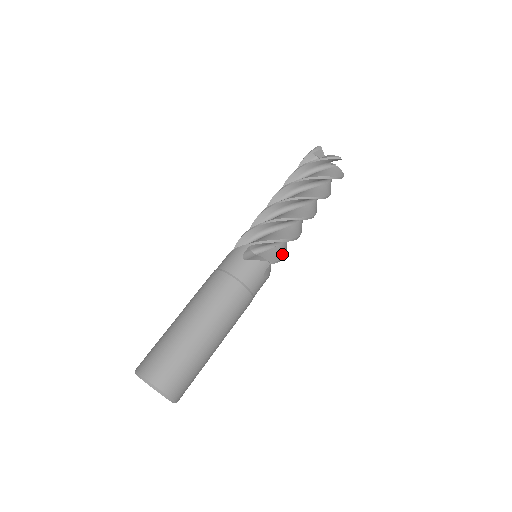
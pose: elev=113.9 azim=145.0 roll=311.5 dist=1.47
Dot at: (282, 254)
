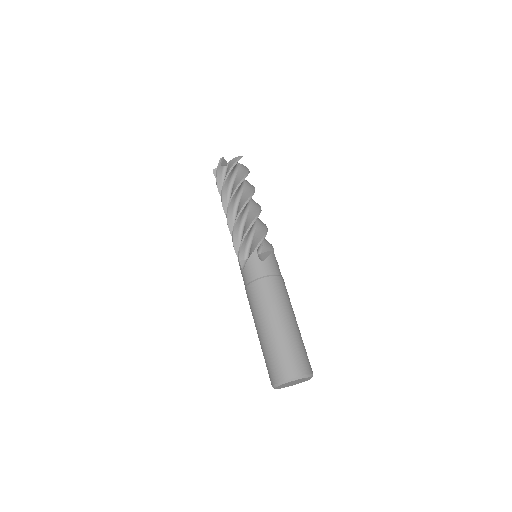
Dot at: (260, 236)
